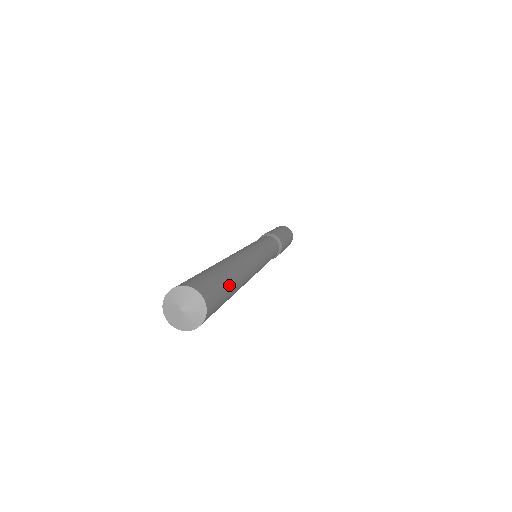
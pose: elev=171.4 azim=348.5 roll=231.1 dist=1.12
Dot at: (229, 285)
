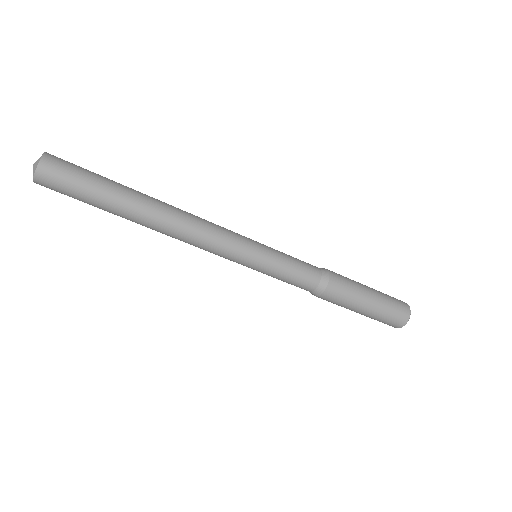
Dot at: (106, 180)
